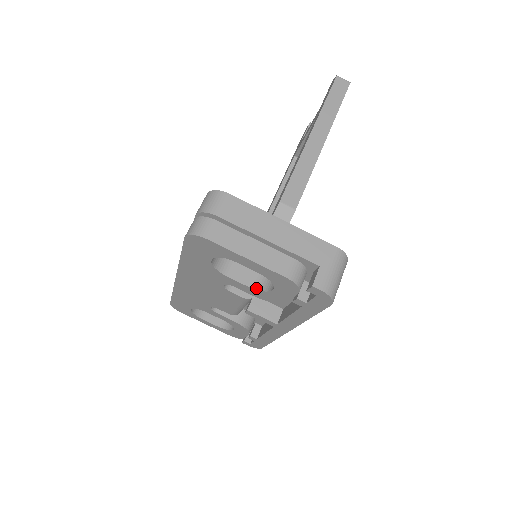
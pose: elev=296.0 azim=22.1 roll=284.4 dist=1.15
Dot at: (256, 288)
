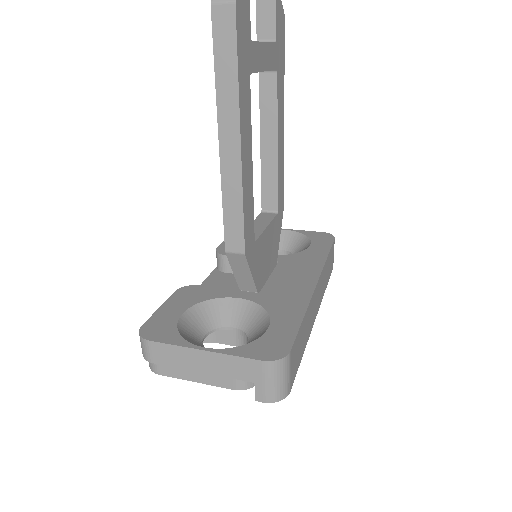
Dot at: occluded
